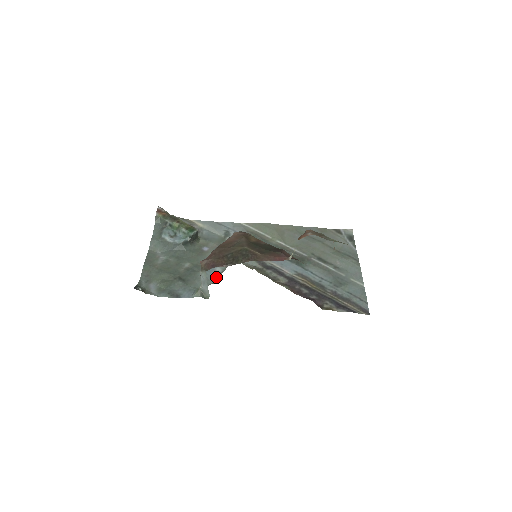
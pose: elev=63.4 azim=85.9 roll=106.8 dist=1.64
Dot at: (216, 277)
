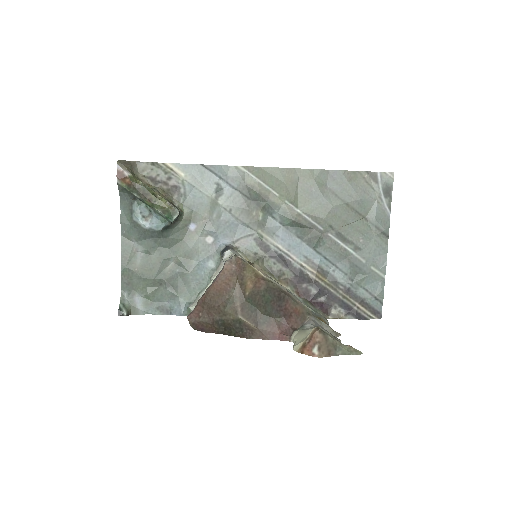
Dot at: (209, 278)
